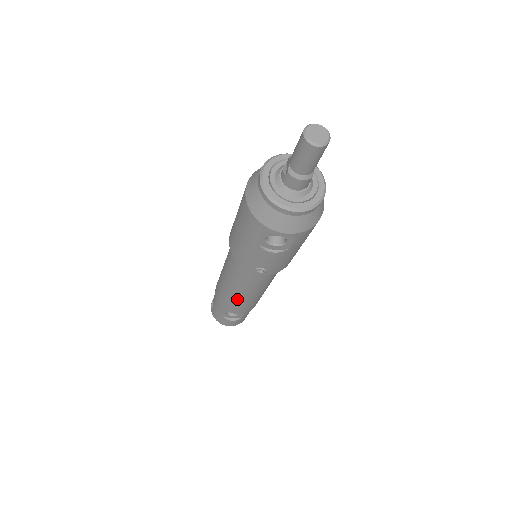
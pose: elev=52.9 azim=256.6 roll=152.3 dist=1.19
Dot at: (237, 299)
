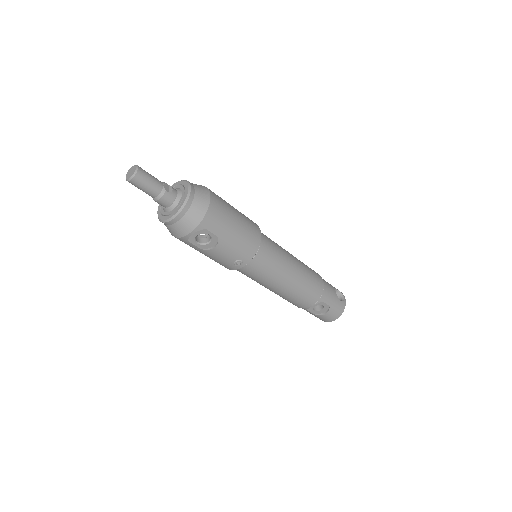
Dot at: (286, 294)
